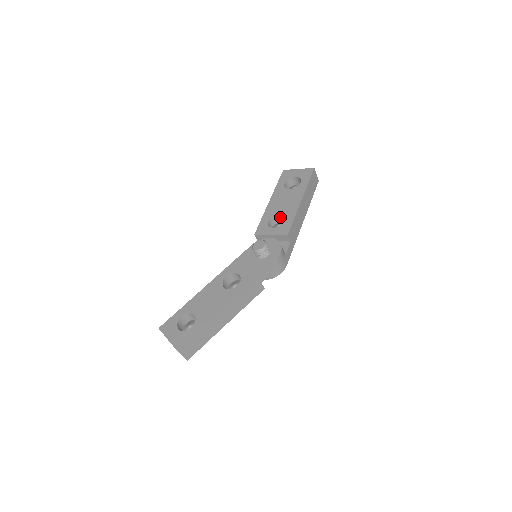
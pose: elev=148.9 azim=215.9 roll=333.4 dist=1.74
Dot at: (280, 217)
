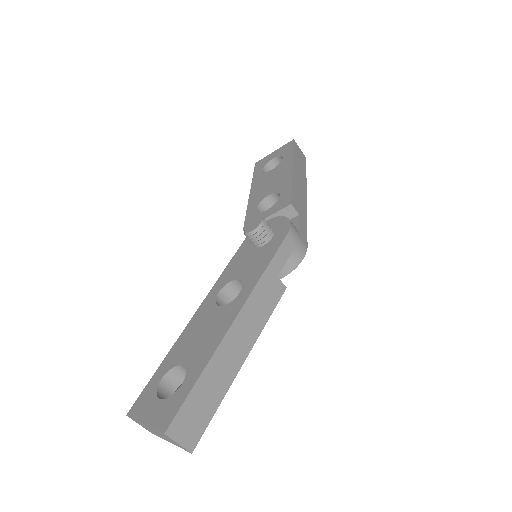
Dot at: (271, 200)
